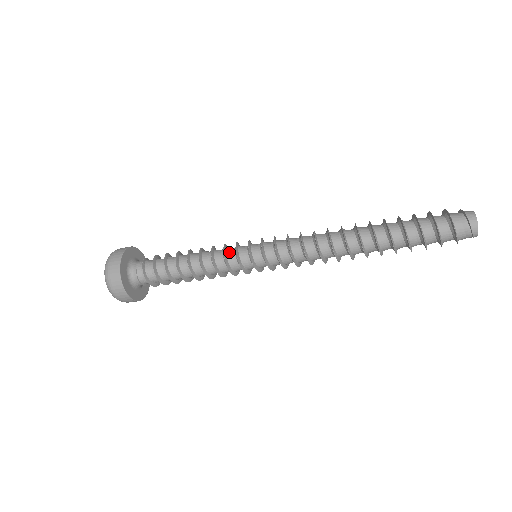
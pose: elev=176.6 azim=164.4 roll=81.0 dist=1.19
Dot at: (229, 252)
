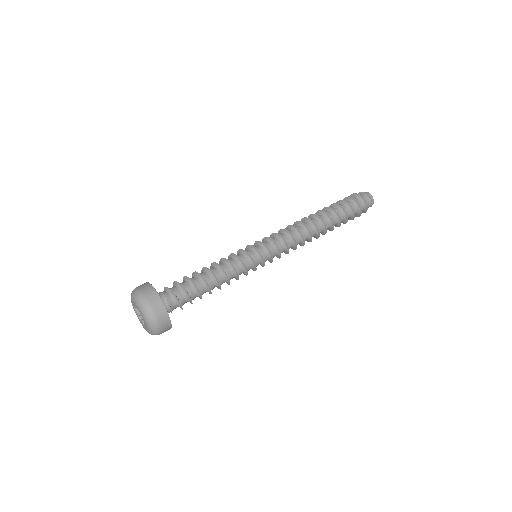
Dot at: (238, 256)
